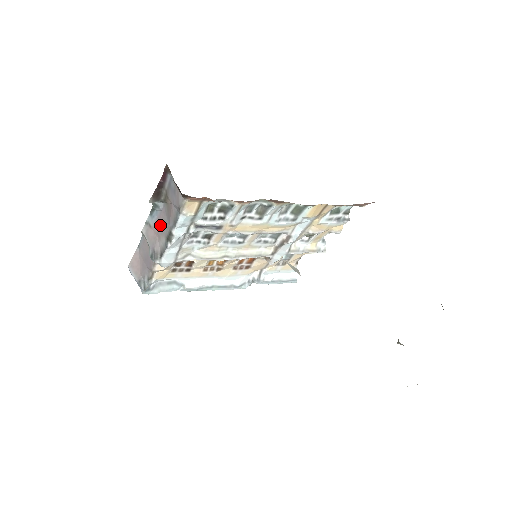
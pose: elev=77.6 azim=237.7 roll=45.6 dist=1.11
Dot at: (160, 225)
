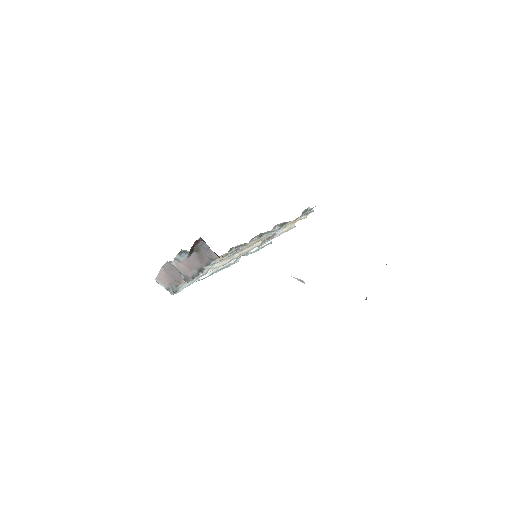
Dot at: (191, 263)
